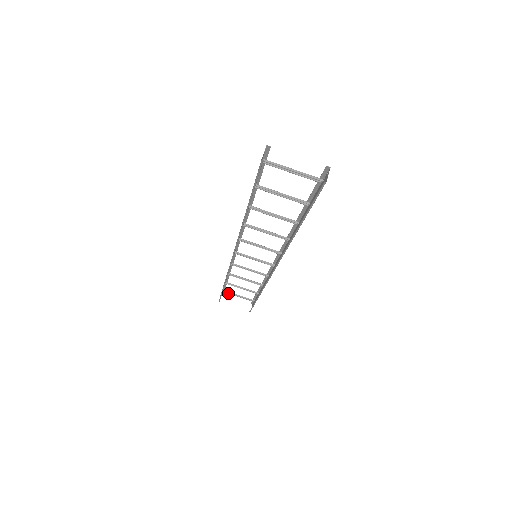
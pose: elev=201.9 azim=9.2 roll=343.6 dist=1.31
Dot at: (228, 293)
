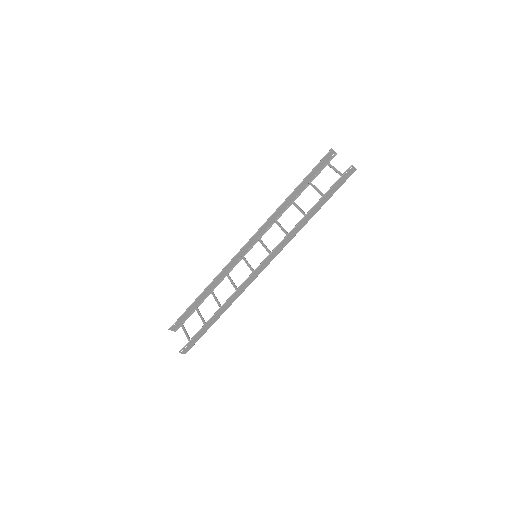
Dot at: (182, 328)
